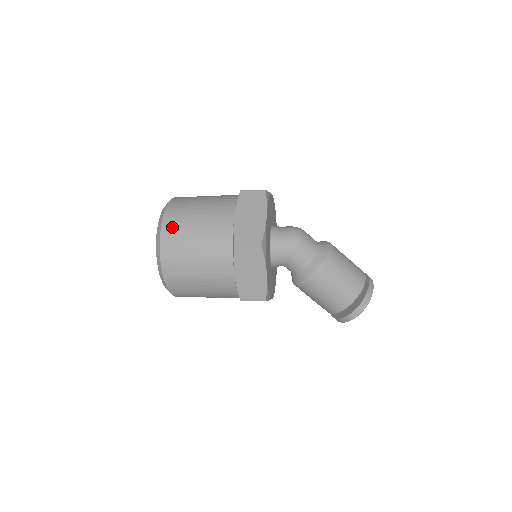
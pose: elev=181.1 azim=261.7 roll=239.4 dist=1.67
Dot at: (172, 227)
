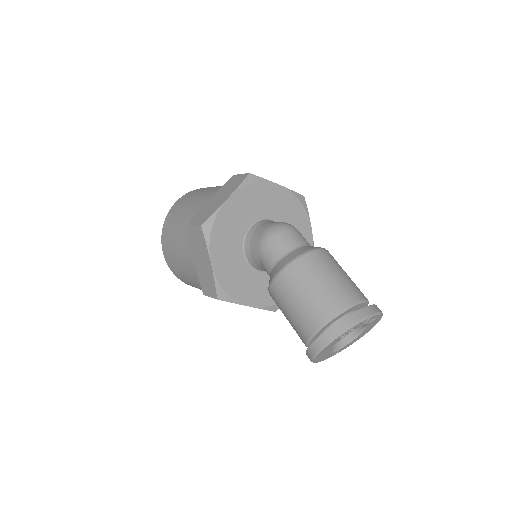
Dot at: (175, 208)
